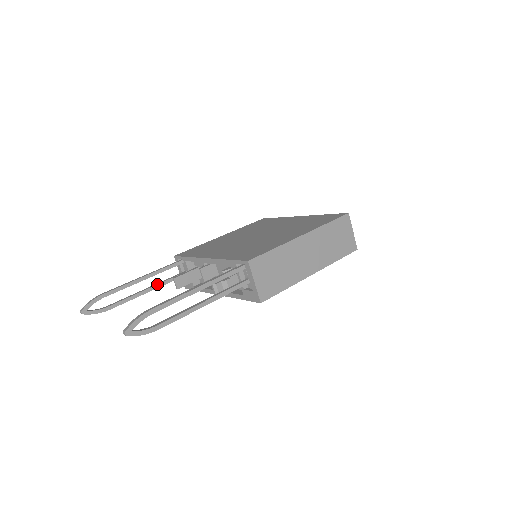
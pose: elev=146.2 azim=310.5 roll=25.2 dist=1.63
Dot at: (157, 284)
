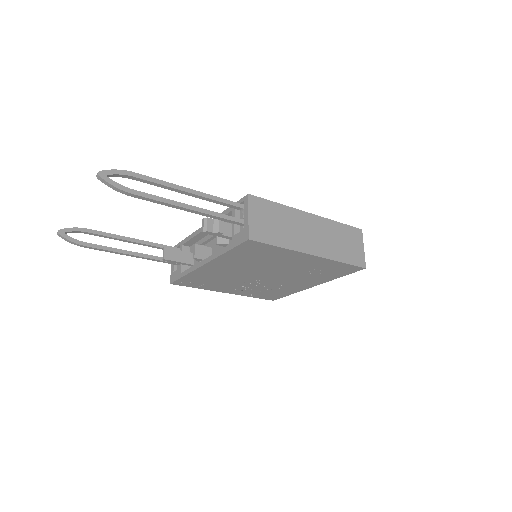
Dot at: (145, 254)
